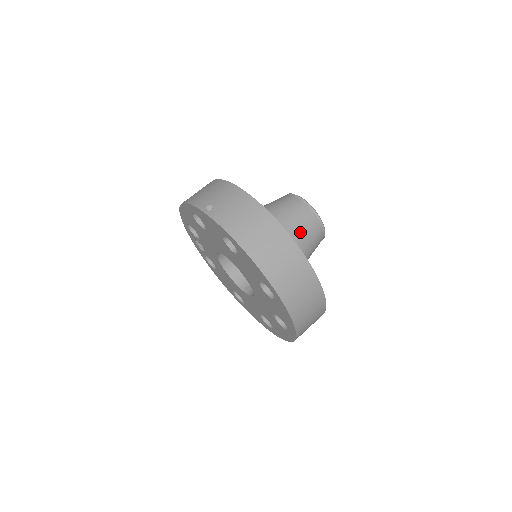
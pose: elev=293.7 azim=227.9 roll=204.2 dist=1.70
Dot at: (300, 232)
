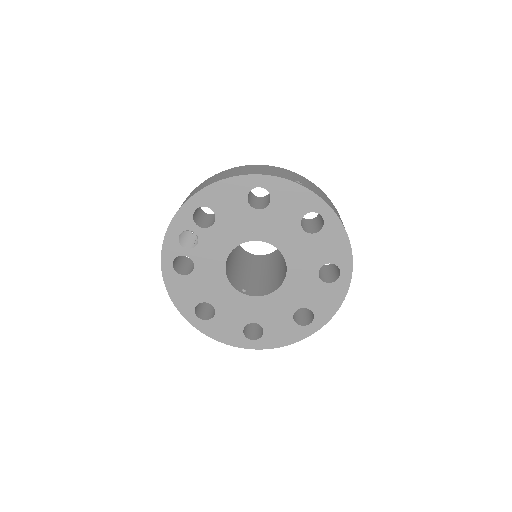
Dot at: occluded
